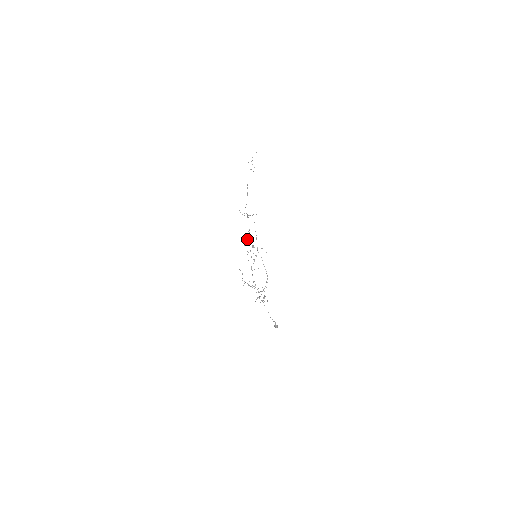
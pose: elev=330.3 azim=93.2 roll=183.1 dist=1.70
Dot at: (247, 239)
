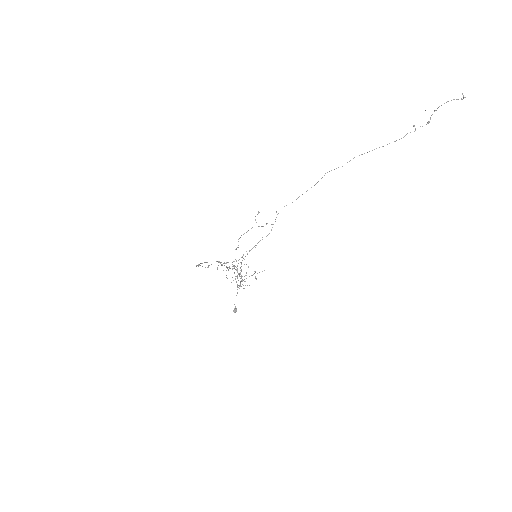
Dot at: occluded
